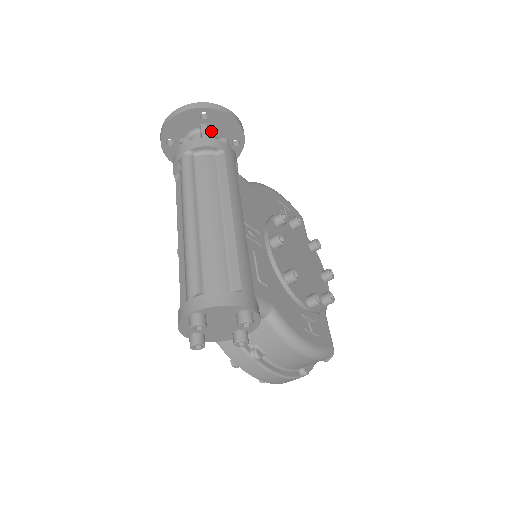
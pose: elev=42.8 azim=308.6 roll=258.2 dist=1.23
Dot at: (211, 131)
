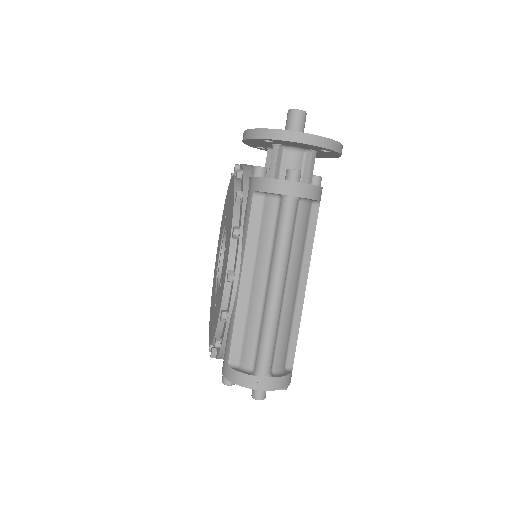
Dot at: occluded
